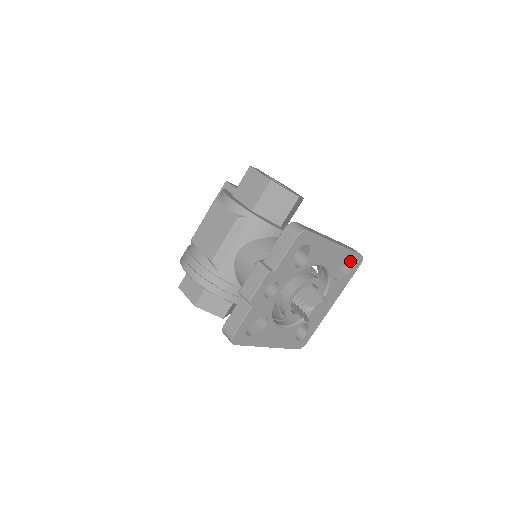
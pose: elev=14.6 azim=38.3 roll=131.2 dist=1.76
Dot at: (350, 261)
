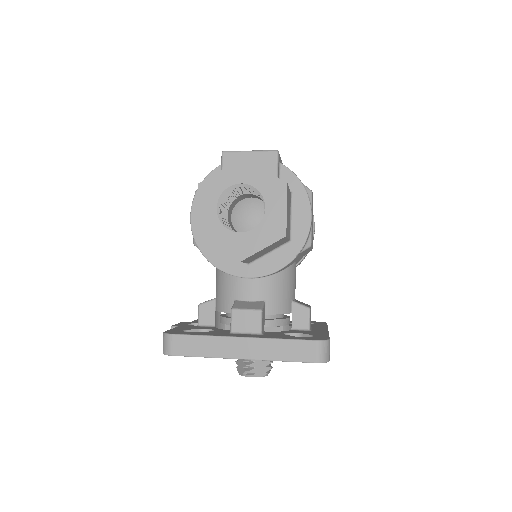
Dot at: occluded
